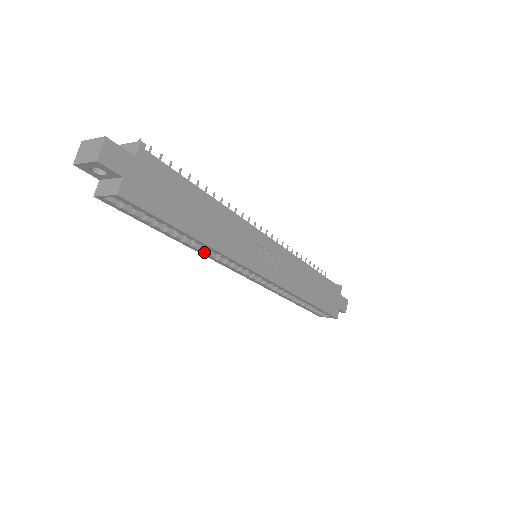
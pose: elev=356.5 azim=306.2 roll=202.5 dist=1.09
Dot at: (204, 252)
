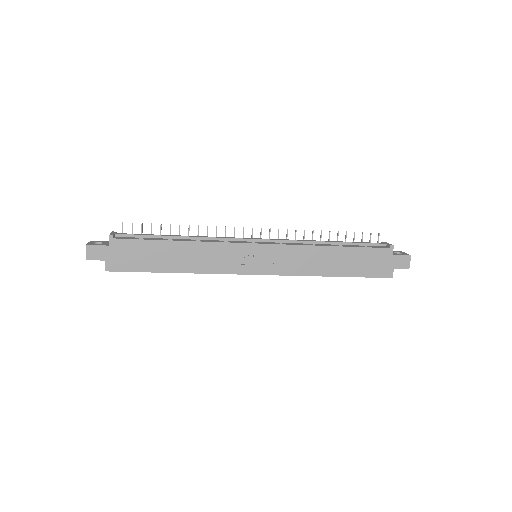
Dot at: occluded
